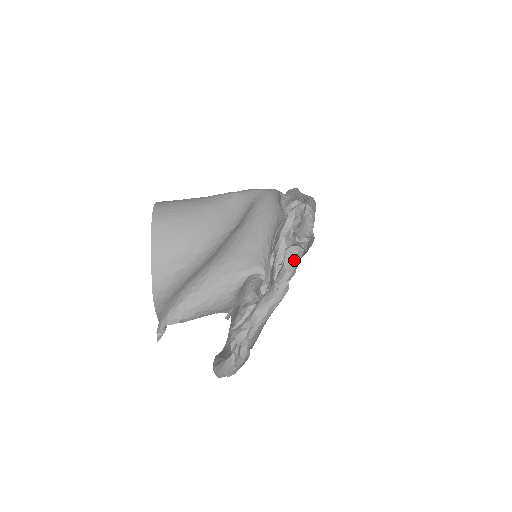
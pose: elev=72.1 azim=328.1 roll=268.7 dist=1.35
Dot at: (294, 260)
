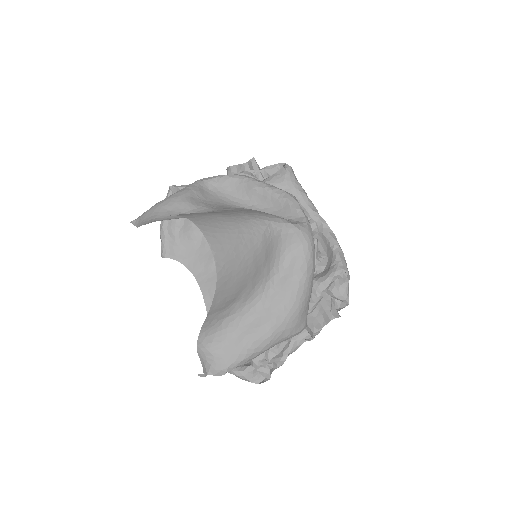
Dot at: occluded
